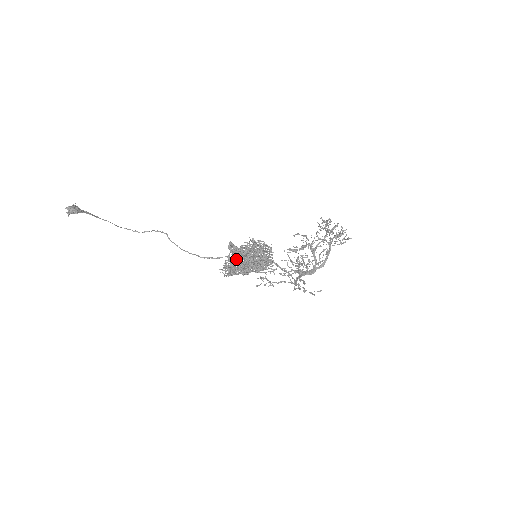
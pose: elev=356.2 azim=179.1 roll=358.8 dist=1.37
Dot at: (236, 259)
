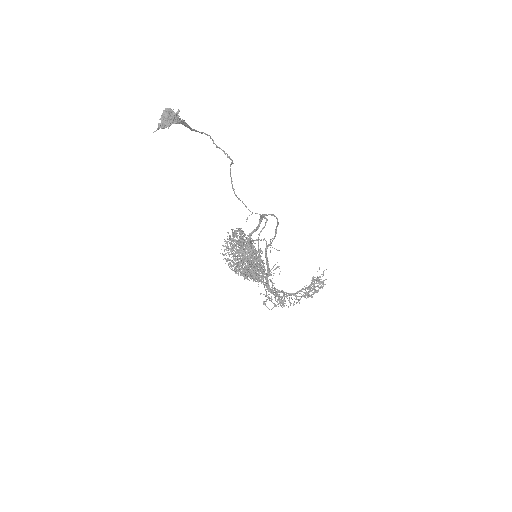
Dot at: (246, 237)
